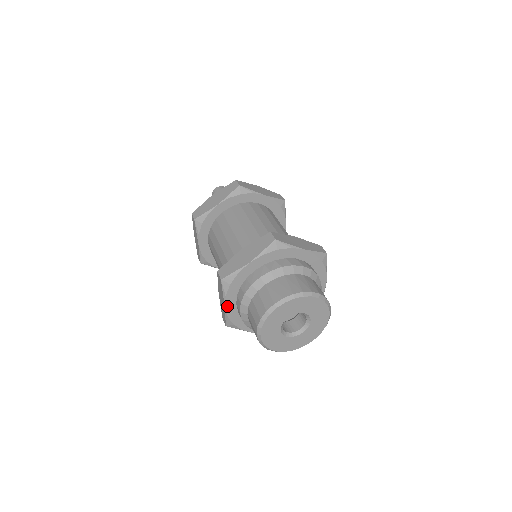
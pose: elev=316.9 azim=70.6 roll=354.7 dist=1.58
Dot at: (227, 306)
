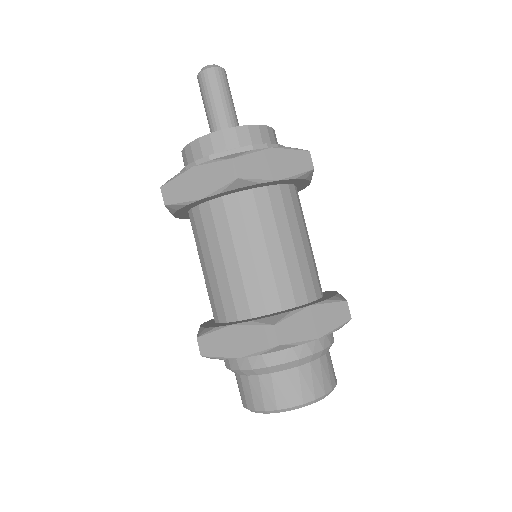
Dot at: occluded
